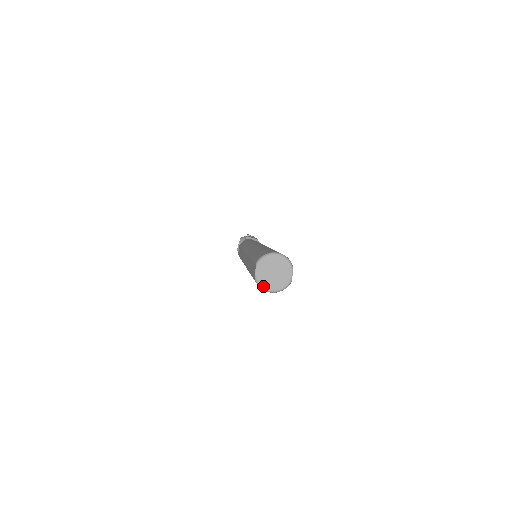
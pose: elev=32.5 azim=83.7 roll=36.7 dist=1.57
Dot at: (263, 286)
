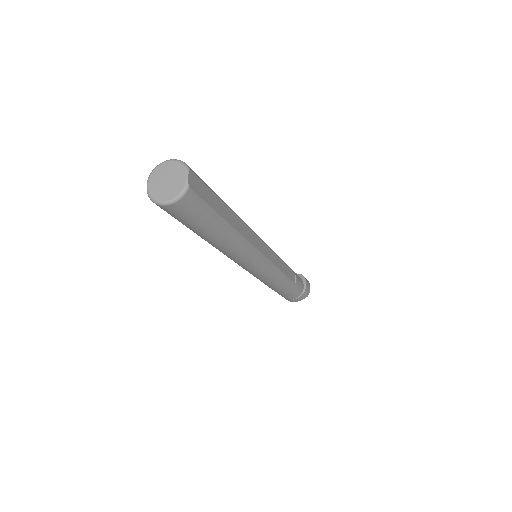
Dot at: (155, 199)
